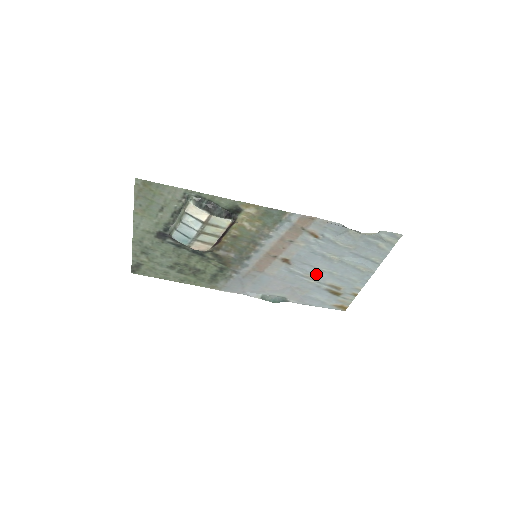
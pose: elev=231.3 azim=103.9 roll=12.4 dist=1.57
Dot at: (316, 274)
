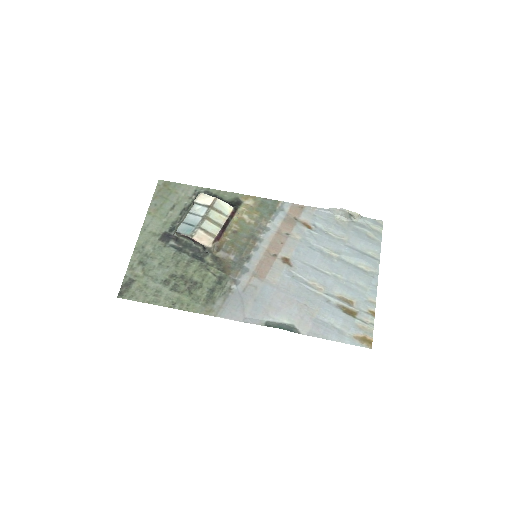
Dot at: (320, 280)
